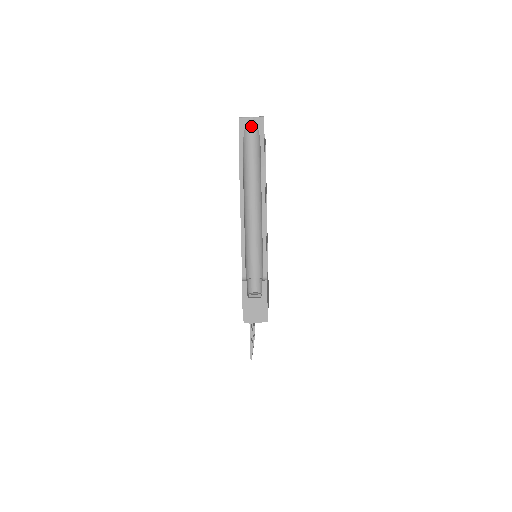
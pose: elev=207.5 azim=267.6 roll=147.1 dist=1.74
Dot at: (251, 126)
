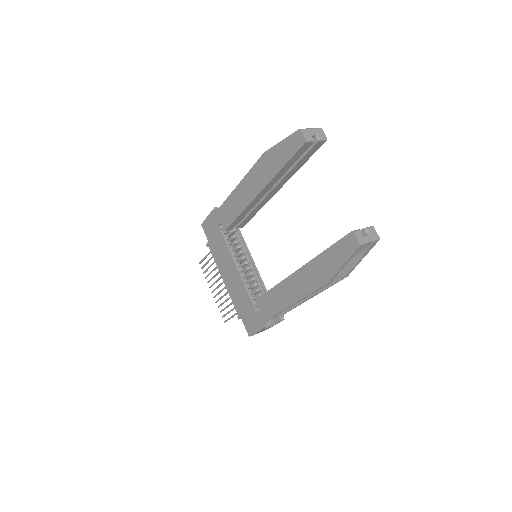
Dot at: occluded
